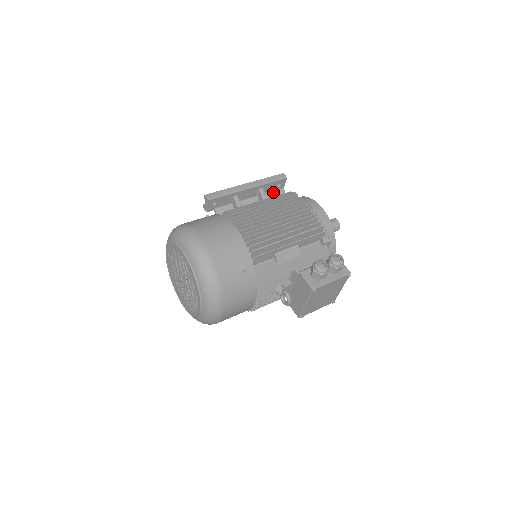
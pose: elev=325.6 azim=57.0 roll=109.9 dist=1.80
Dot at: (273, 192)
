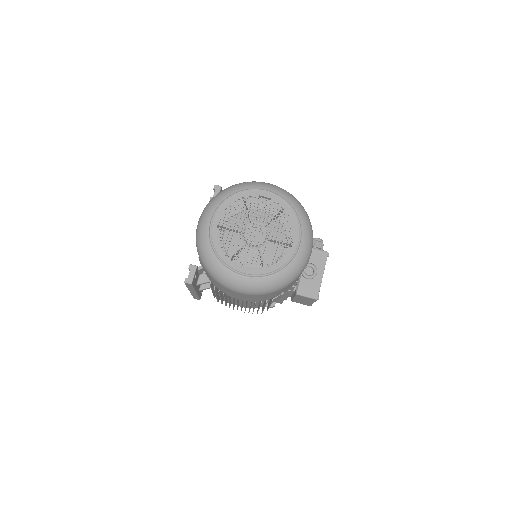
Dot at: occluded
